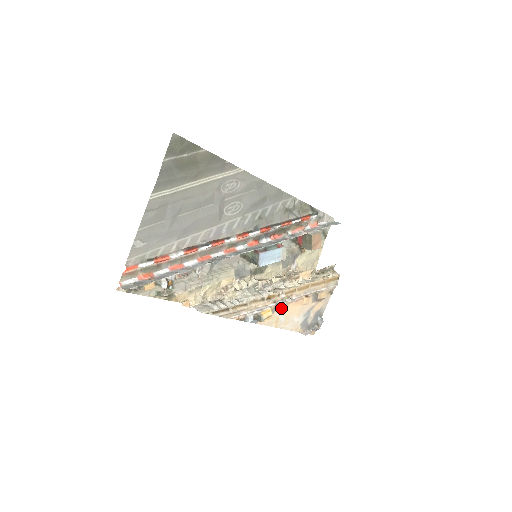
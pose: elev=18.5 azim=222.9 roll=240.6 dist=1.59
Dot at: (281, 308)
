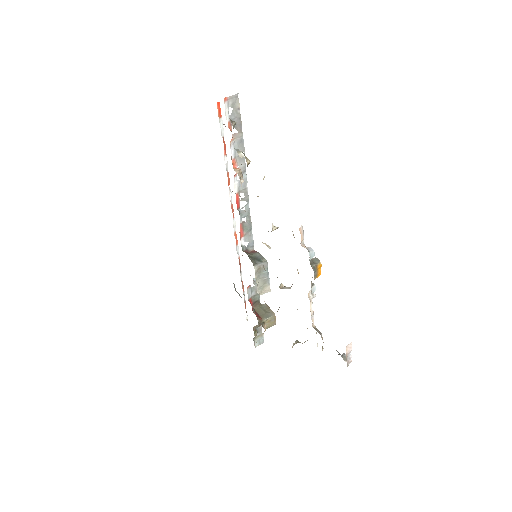
Dot at: (315, 285)
